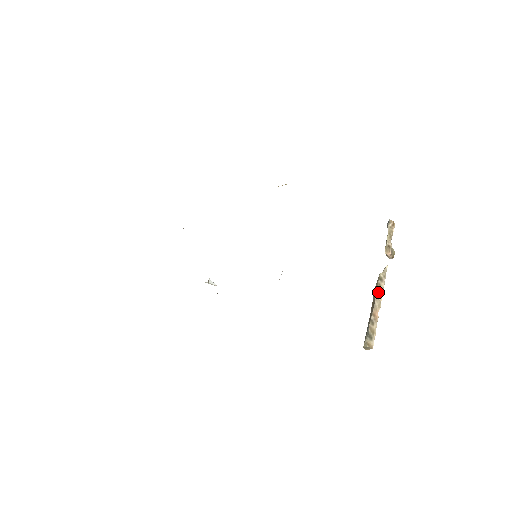
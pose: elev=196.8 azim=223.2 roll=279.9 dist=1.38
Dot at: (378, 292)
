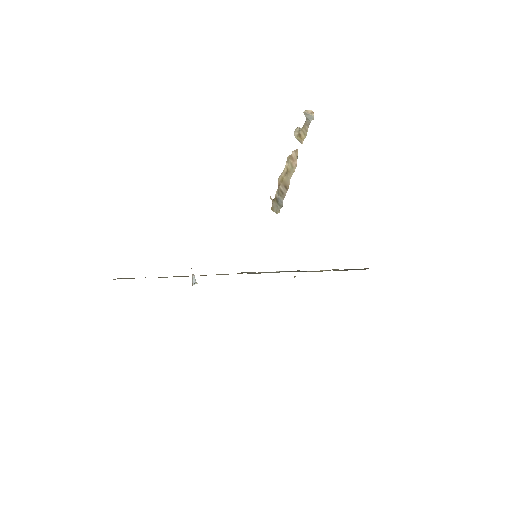
Dot at: (290, 175)
